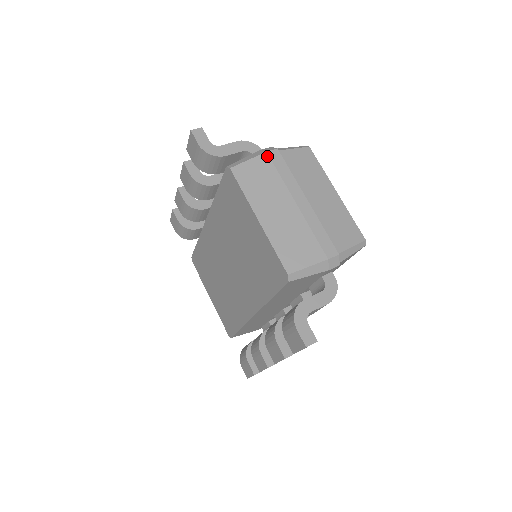
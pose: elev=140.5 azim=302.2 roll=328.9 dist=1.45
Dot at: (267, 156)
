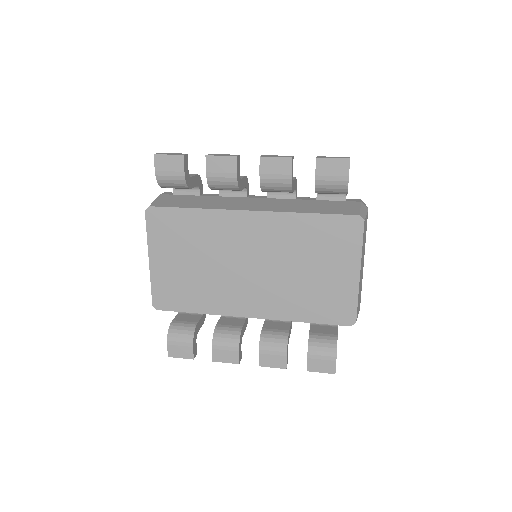
Dot at: occluded
